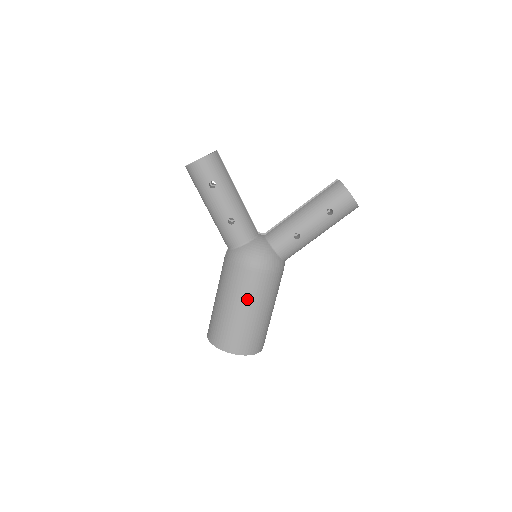
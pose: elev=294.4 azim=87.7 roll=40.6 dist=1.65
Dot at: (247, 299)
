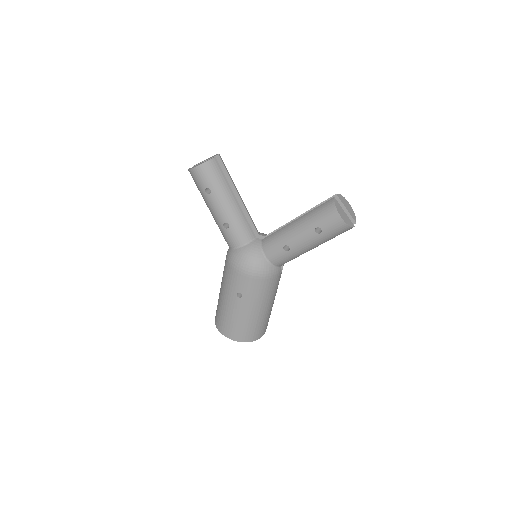
Dot at: (238, 297)
